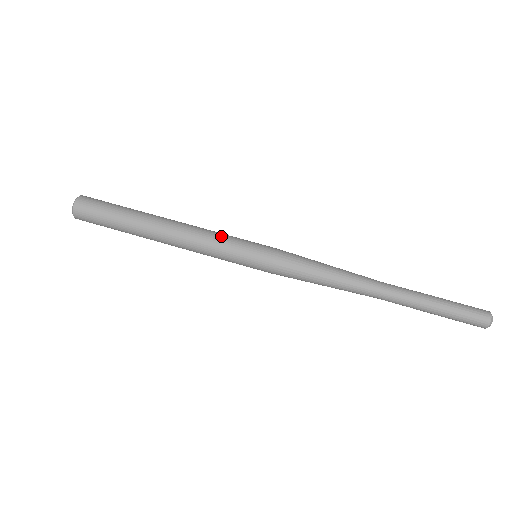
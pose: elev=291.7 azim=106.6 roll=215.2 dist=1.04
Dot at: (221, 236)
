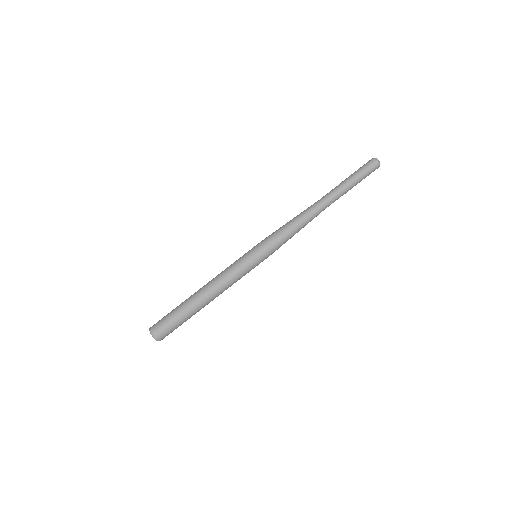
Dot at: (231, 265)
